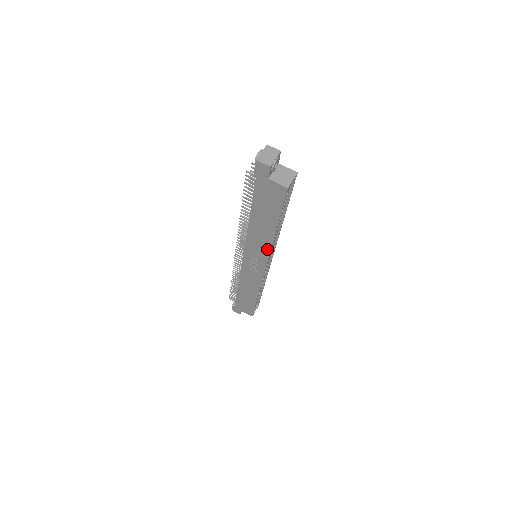
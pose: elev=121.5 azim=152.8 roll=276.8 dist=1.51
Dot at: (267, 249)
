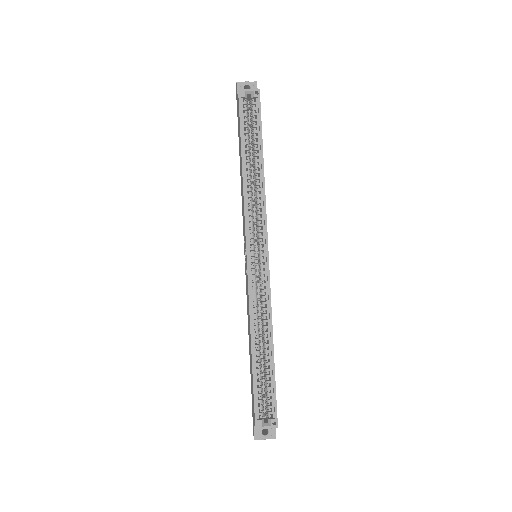
Dot at: (244, 208)
